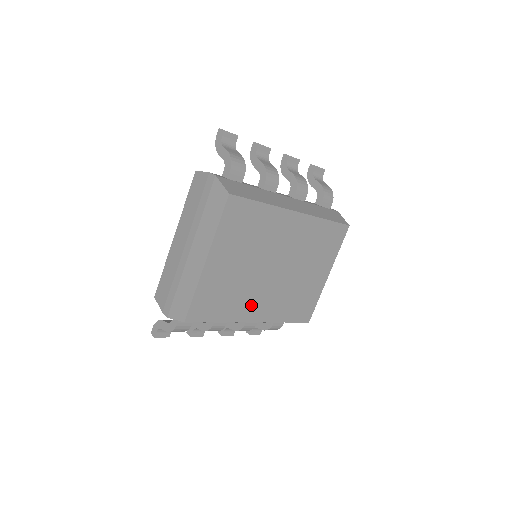
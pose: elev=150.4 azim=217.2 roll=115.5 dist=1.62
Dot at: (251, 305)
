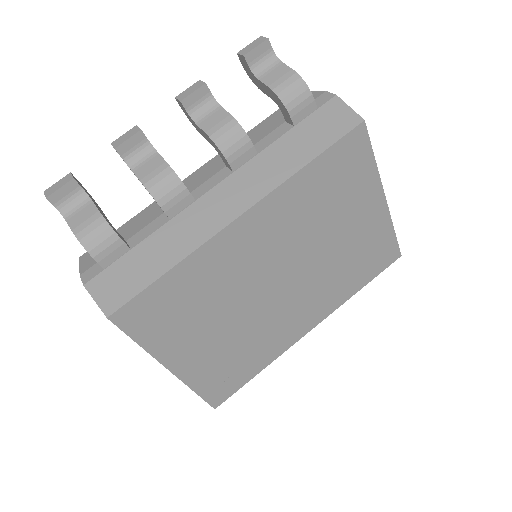
Dot at: (286, 329)
